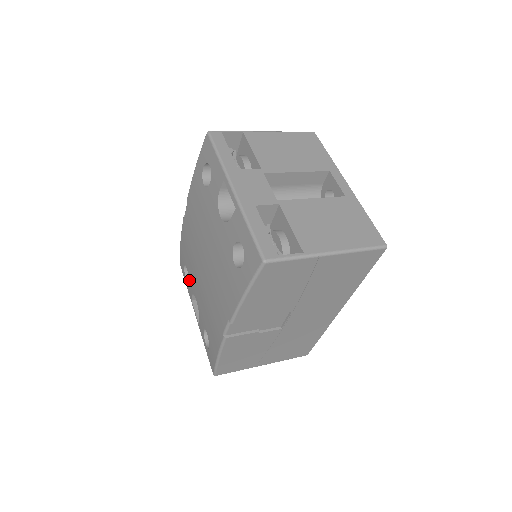
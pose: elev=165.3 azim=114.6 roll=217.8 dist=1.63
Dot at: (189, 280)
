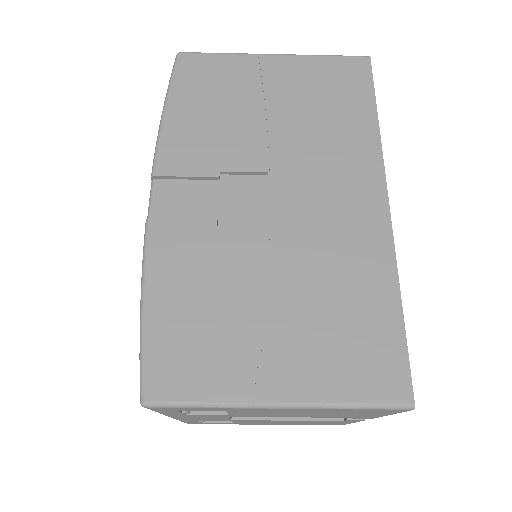
Dot at: occluded
